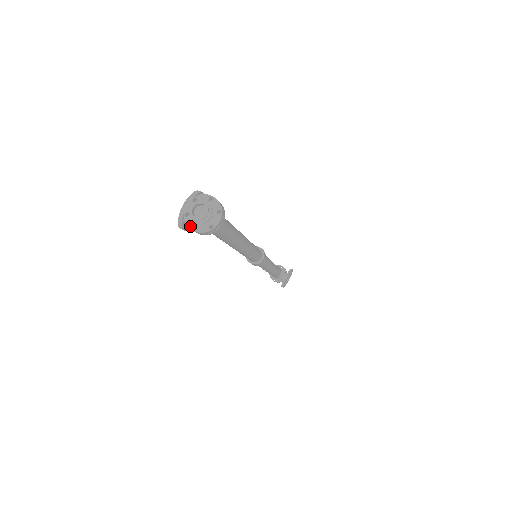
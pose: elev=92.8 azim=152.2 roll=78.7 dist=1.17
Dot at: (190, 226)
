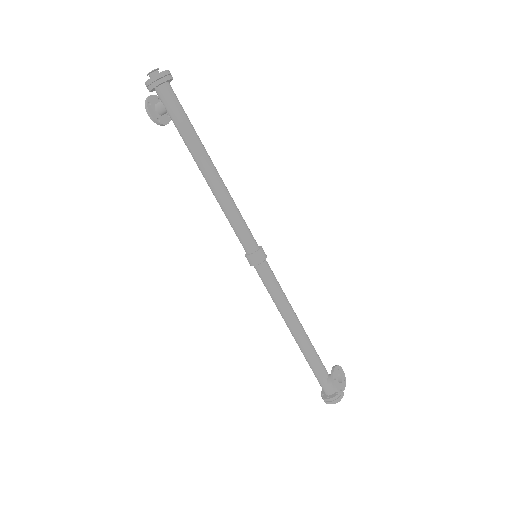
Dot at: (147, 81)
